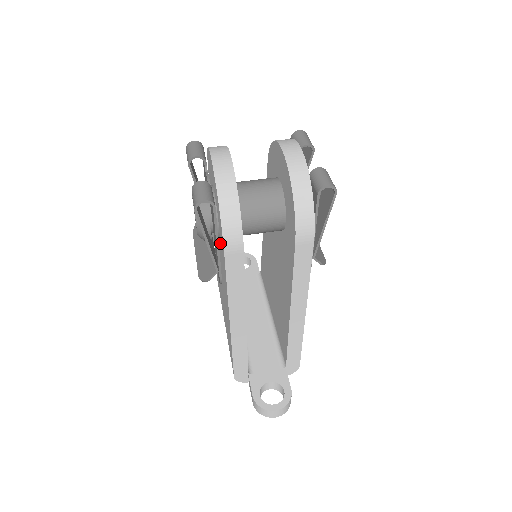
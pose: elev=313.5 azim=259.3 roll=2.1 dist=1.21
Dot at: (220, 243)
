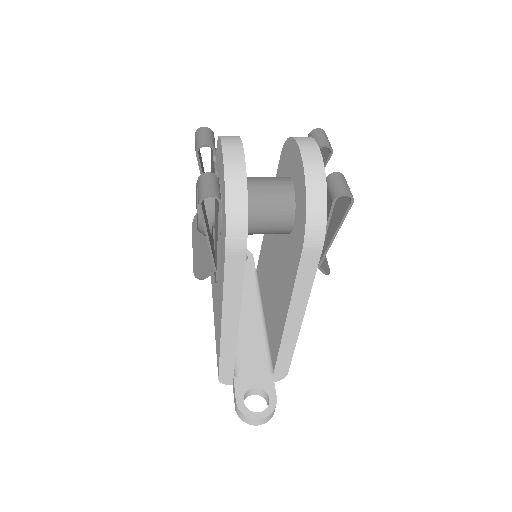
Dot at: (221, 240)
